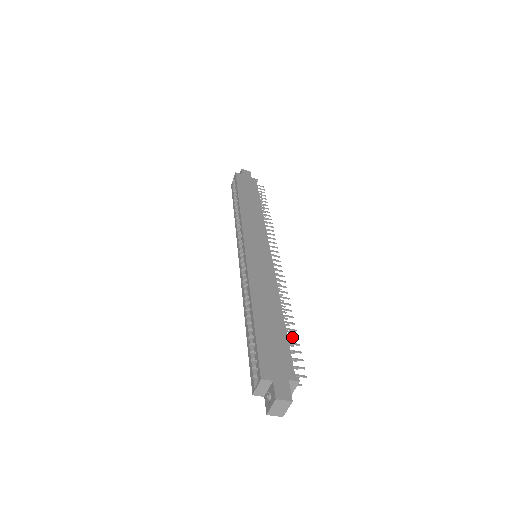
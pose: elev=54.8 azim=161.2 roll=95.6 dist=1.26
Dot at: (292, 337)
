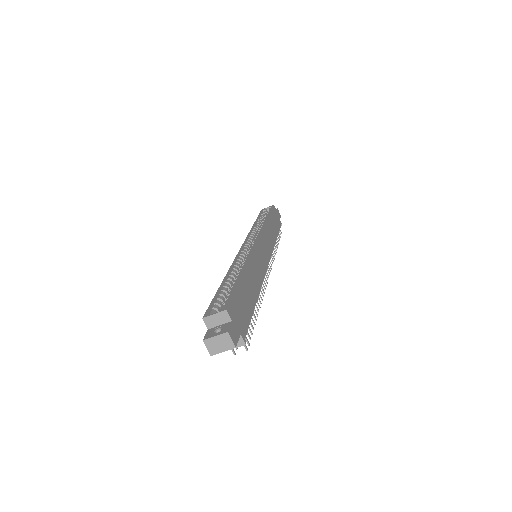
Dot at: (252, 319)
